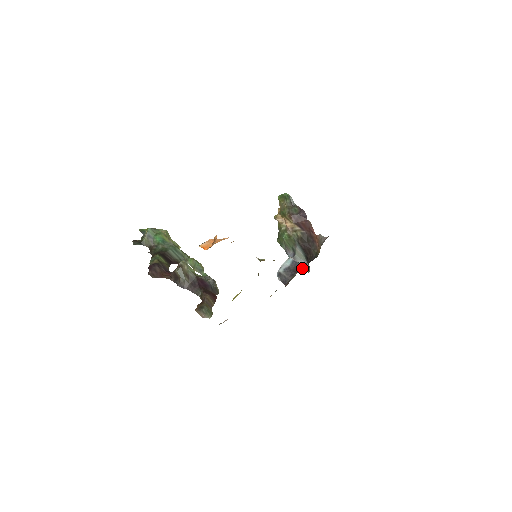
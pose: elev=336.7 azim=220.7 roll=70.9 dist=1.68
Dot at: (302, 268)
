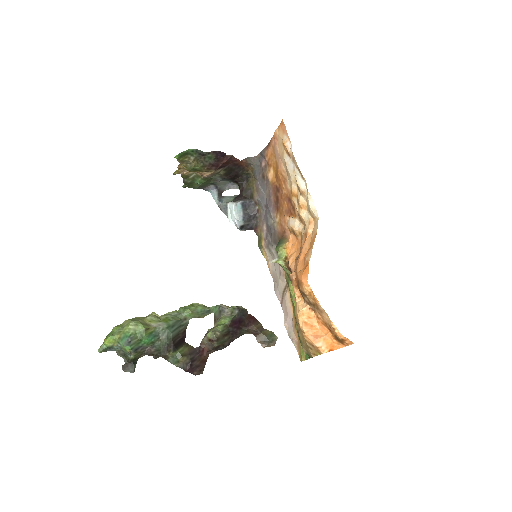
Dot at: (258, 205)
